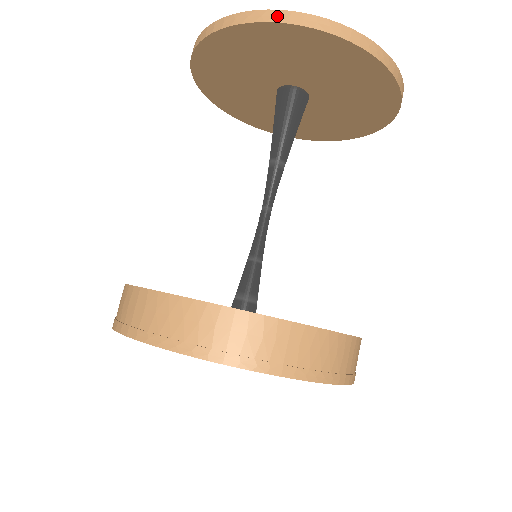
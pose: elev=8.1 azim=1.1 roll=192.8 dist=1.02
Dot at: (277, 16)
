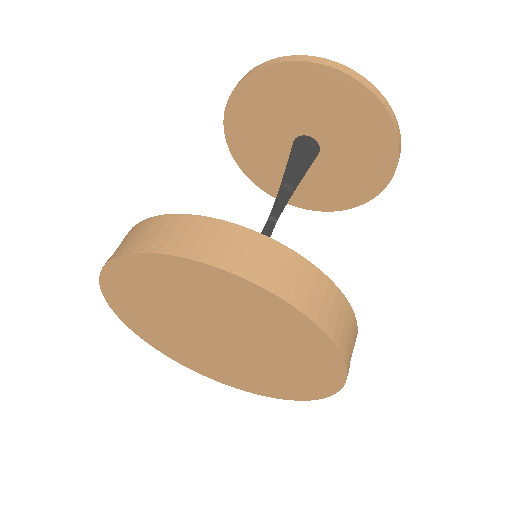
Dot at: (285, 59)
